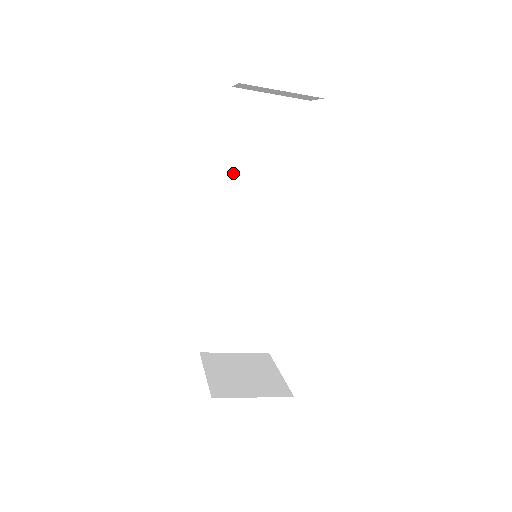
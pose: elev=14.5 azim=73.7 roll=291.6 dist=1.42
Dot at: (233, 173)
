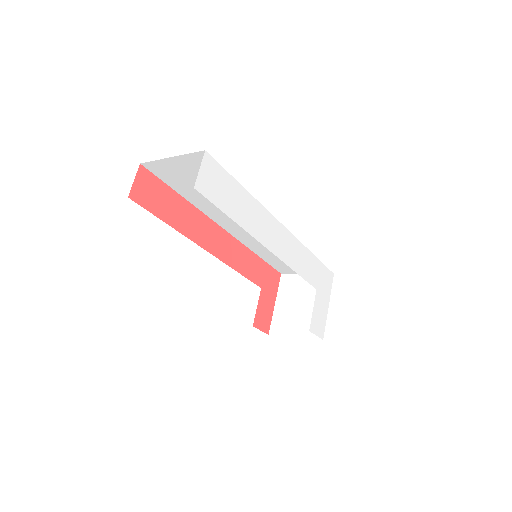
Dot at: (202, 204)
